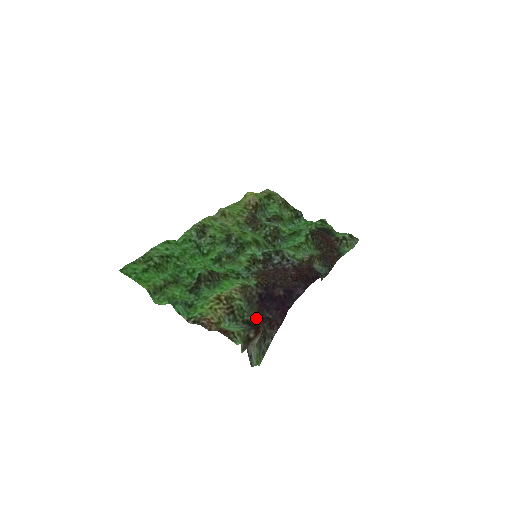
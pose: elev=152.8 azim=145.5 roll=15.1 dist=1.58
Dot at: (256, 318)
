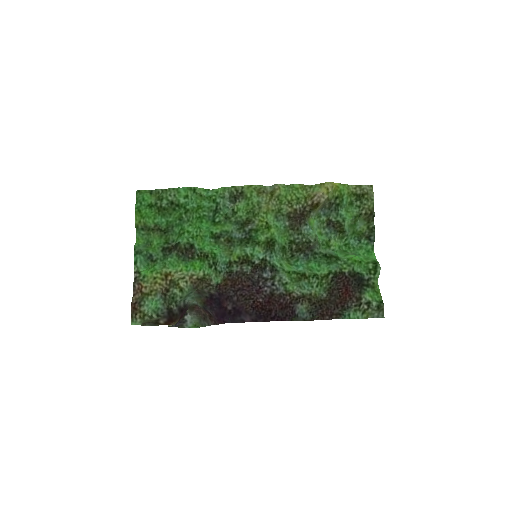
Dot at: (200, 305)
